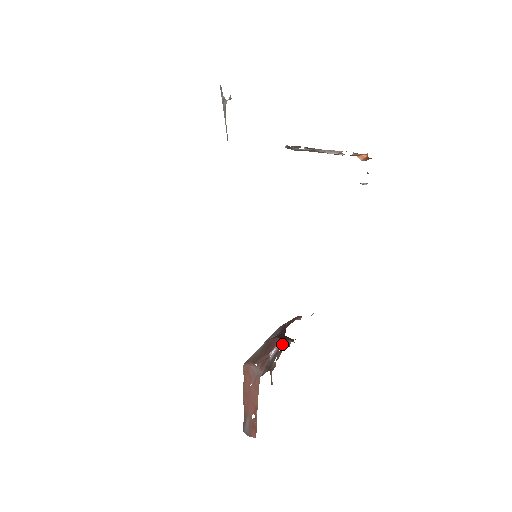
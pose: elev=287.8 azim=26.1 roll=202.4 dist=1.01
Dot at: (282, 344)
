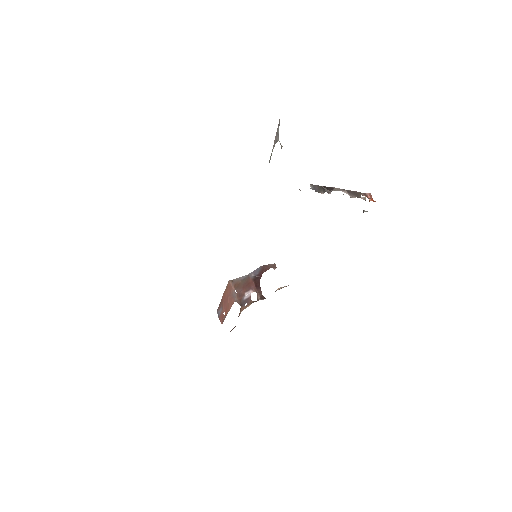
Dot at: (255, 290)
